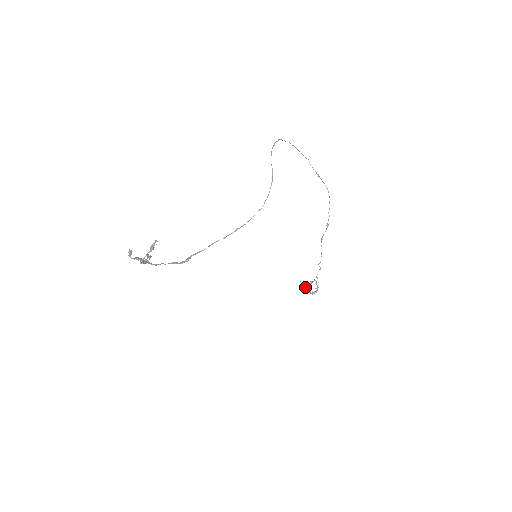
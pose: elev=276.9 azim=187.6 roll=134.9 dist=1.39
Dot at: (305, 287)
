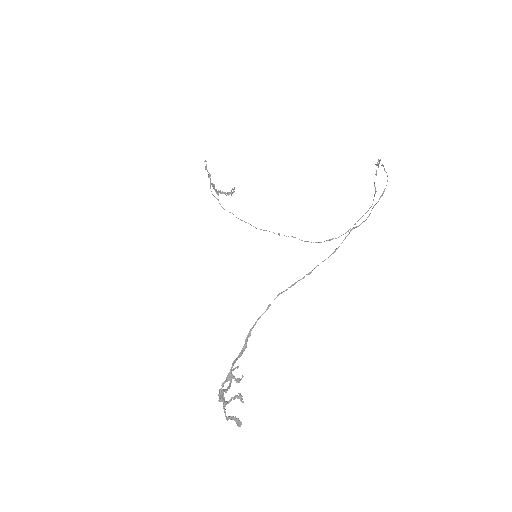
Dot at: occluded
